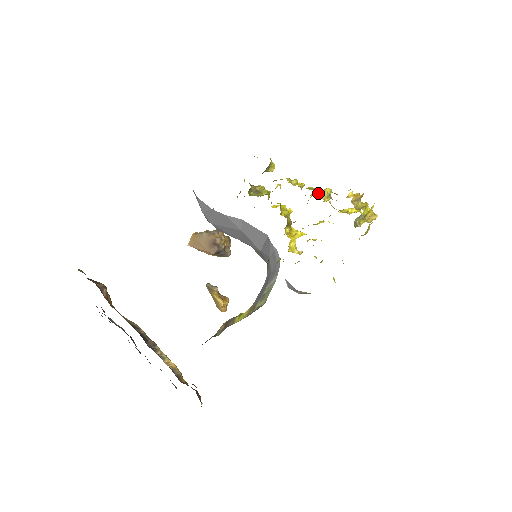
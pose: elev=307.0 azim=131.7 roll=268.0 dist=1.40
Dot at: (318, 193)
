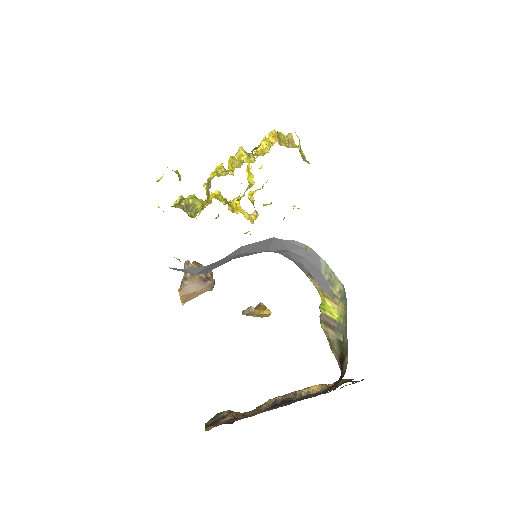
Dot at: occluded
